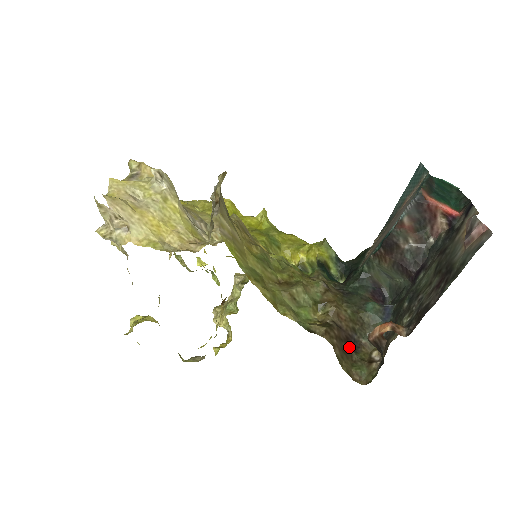
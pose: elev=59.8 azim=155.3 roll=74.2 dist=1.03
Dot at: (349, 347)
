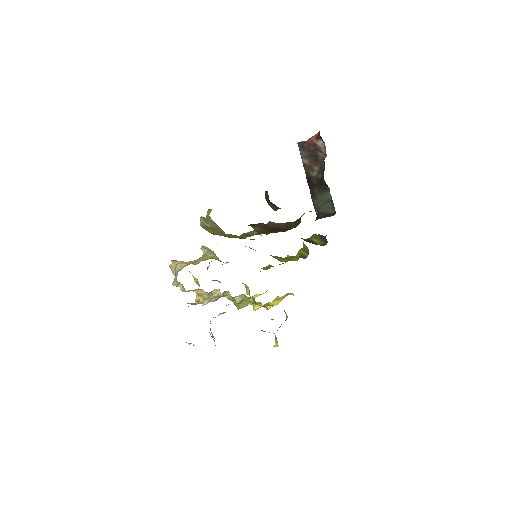
Dot at: (277, 231)
